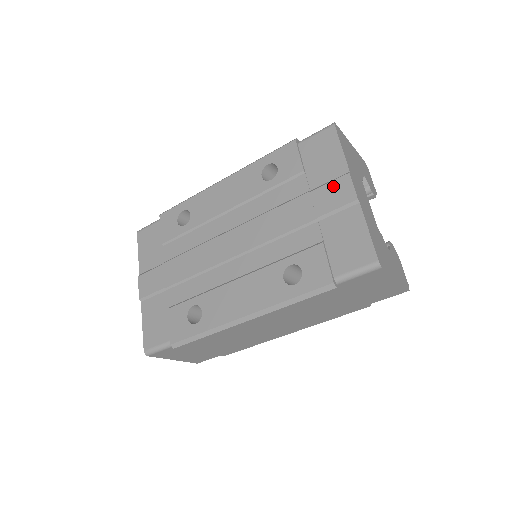
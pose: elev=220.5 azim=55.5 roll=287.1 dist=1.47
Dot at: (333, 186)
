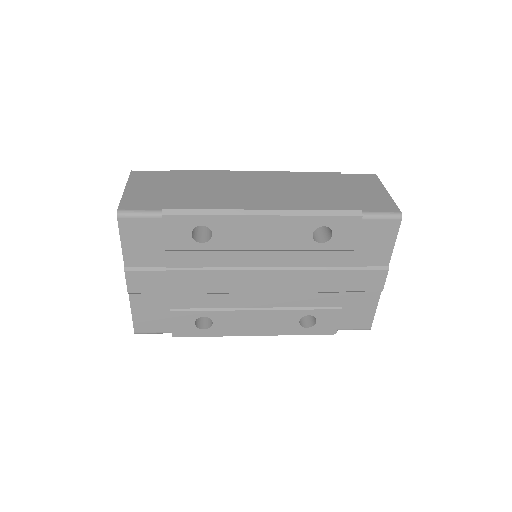
Dot at: (371, 274)
